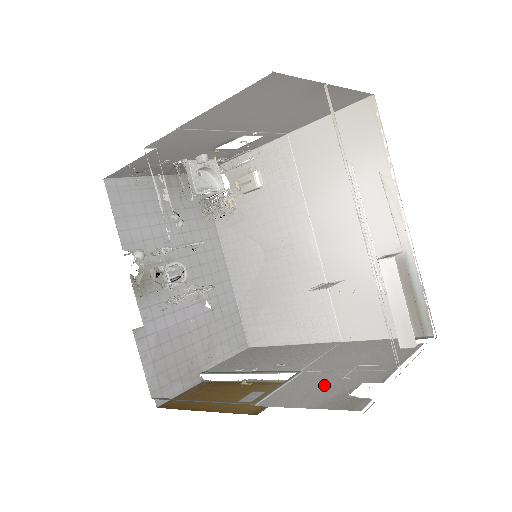
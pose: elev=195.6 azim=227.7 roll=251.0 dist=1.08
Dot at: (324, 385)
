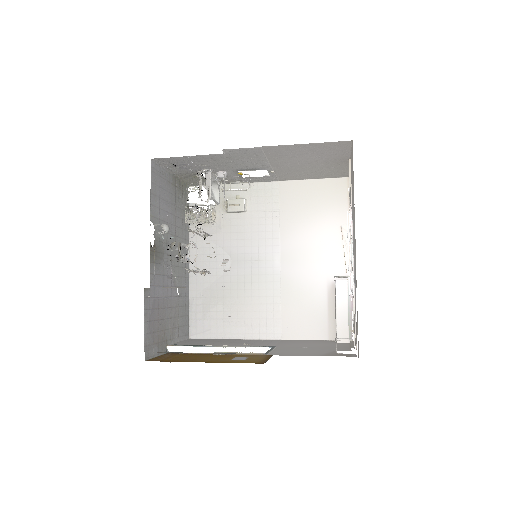
Dot at: (308, 350)
